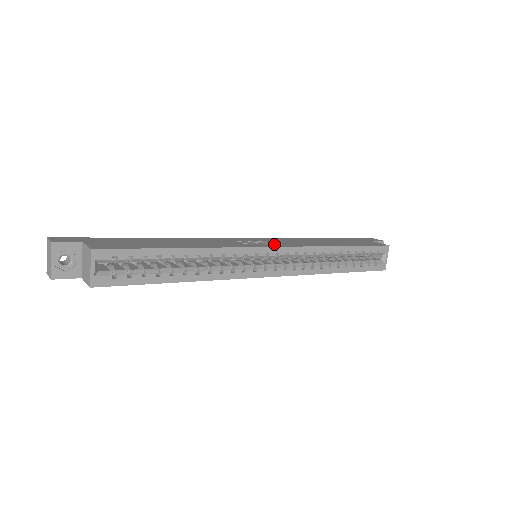
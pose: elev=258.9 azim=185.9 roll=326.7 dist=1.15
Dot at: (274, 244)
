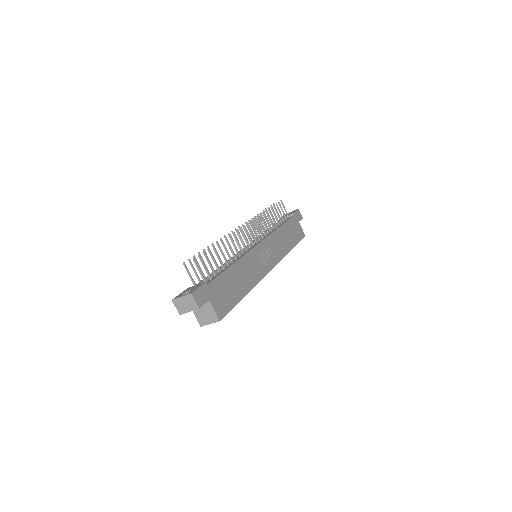
Dot at: (271, 260)
